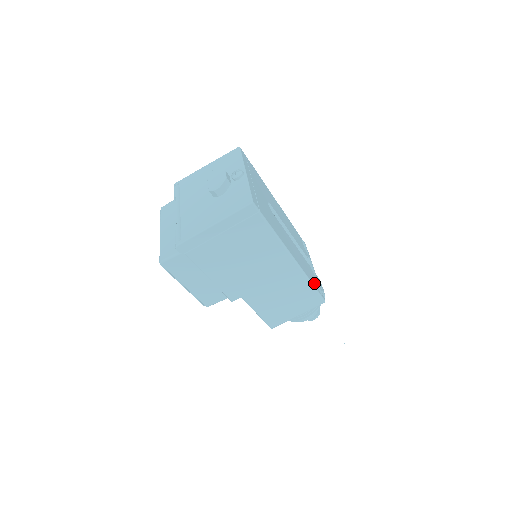
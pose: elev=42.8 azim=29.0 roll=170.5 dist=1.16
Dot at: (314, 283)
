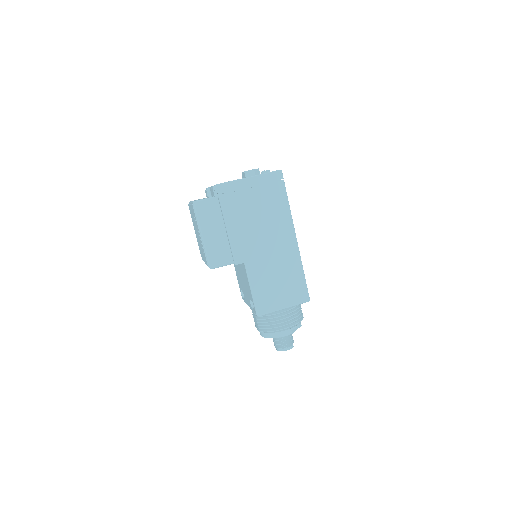
Dot at: occluded
